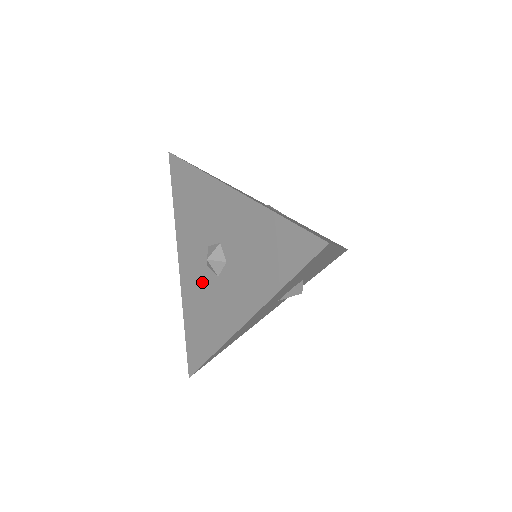
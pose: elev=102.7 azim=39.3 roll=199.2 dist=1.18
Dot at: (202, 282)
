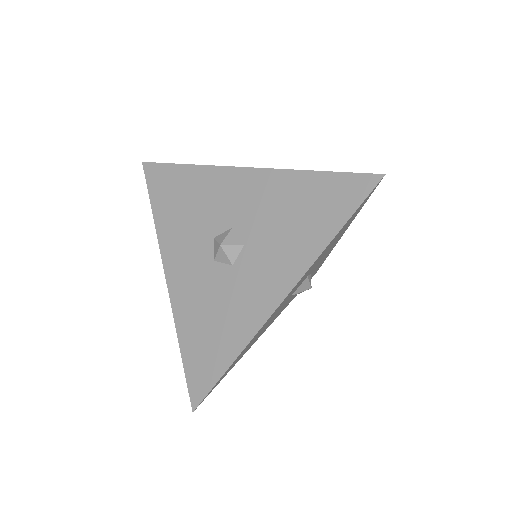
Dot at: (207, 281)
